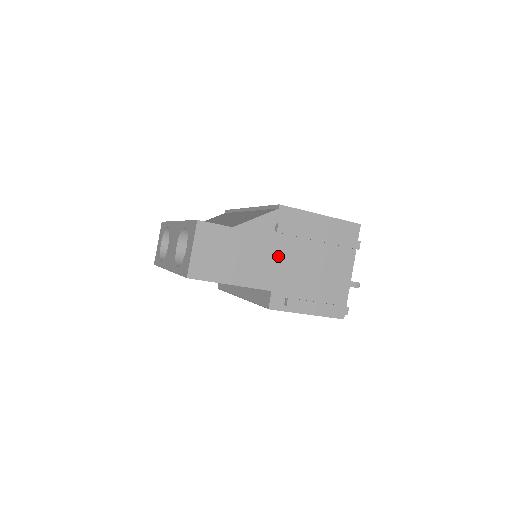
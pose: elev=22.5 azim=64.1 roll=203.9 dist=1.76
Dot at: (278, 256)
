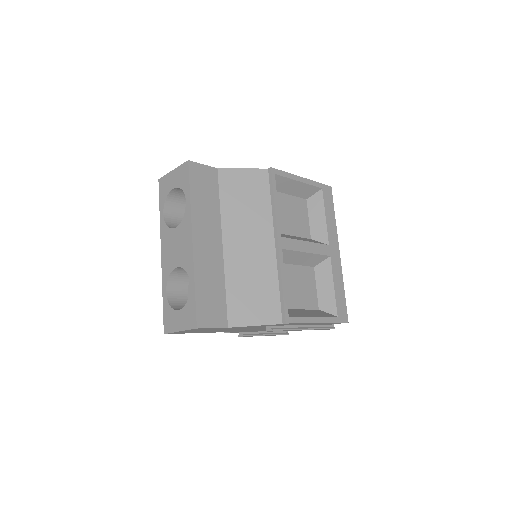
Dot at: (256, 328)
